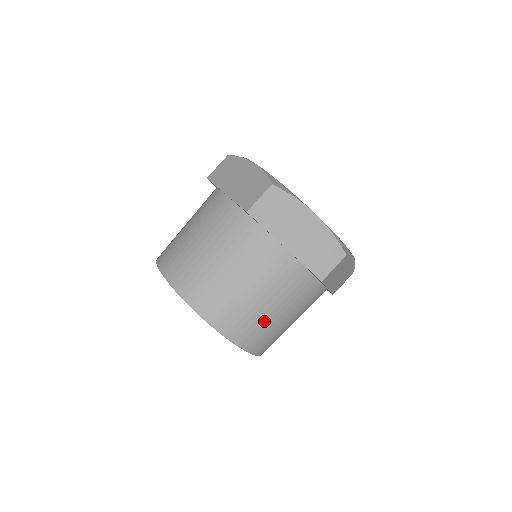
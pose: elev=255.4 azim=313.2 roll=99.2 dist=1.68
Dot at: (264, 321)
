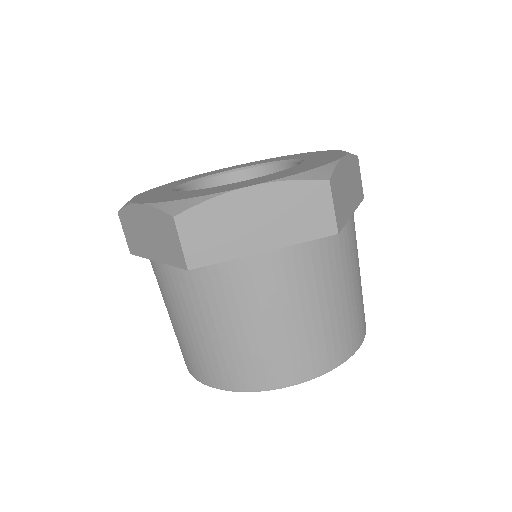
Dot at: (332, 323)
